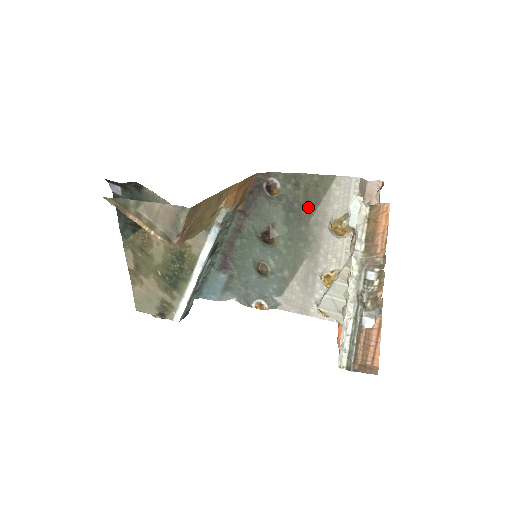
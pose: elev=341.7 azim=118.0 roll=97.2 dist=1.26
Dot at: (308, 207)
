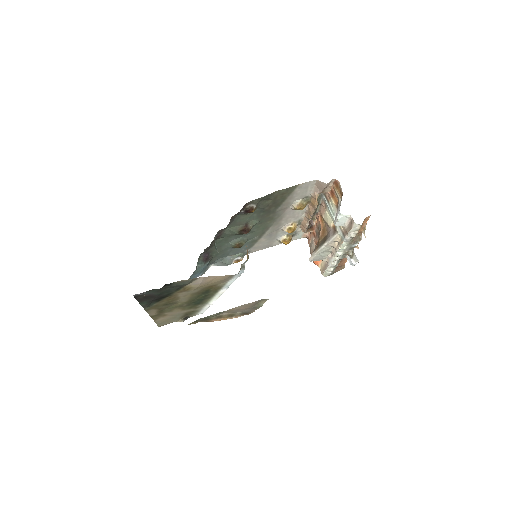
Dot at: (276, 205)
